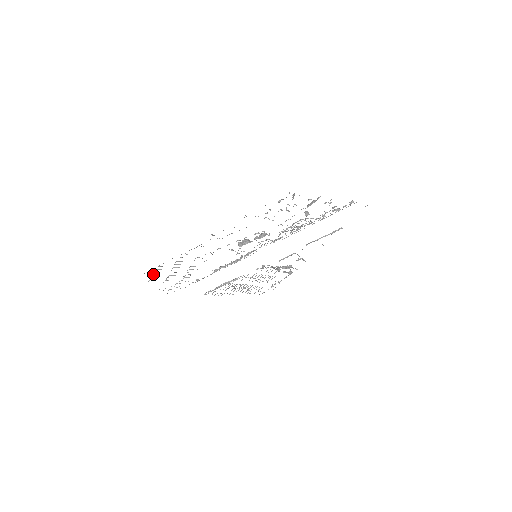
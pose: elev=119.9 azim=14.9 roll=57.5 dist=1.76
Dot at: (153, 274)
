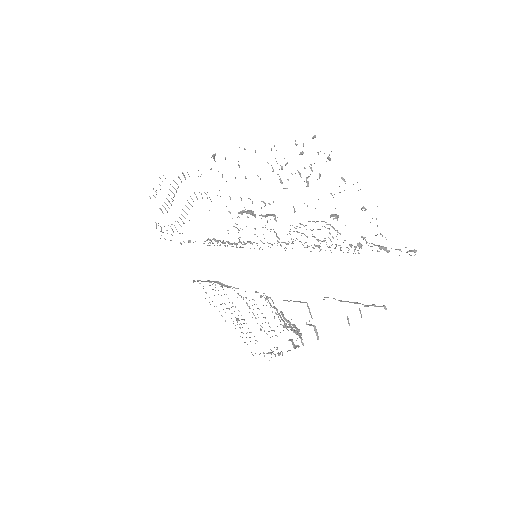
Dot at: occluded
